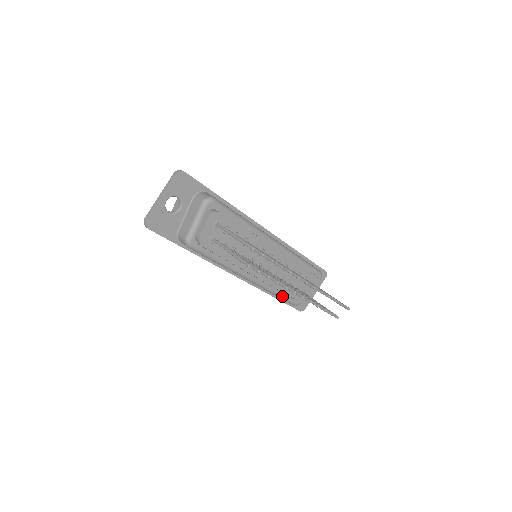
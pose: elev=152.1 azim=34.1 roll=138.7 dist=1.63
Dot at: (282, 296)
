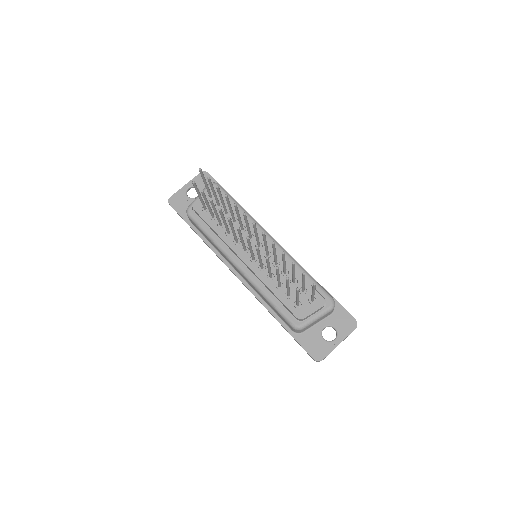
Dot at: (275, 303)
